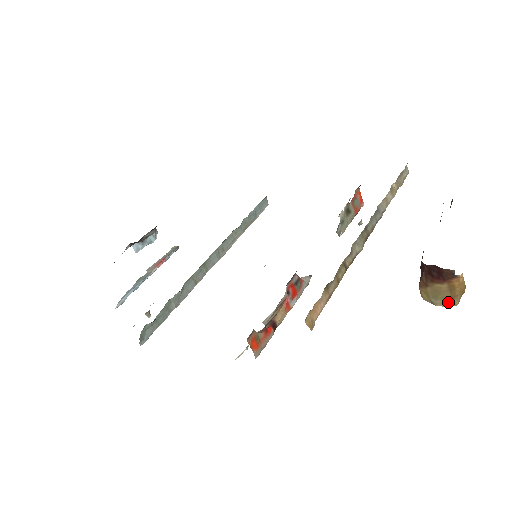
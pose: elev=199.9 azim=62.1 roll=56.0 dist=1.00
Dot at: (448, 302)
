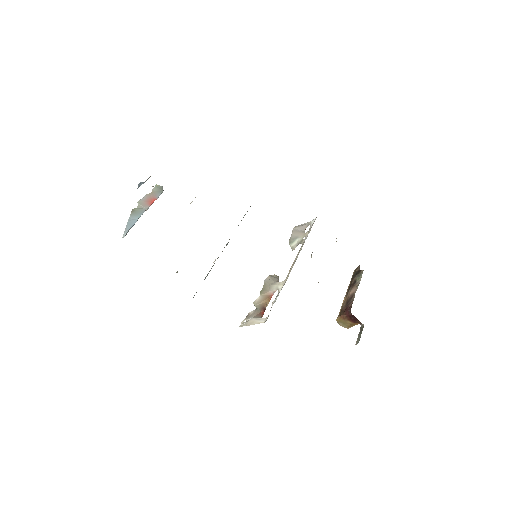
Dot at: (346, 327)
